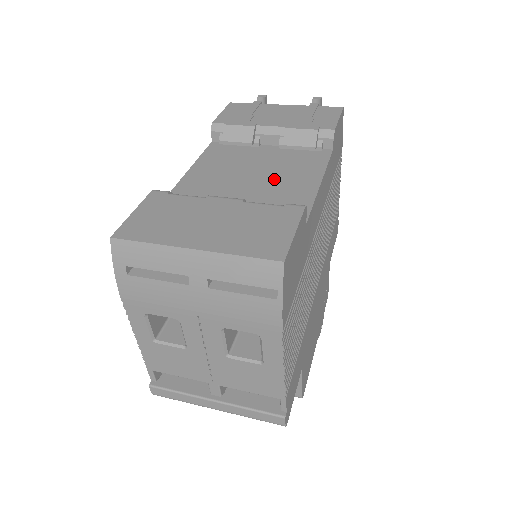
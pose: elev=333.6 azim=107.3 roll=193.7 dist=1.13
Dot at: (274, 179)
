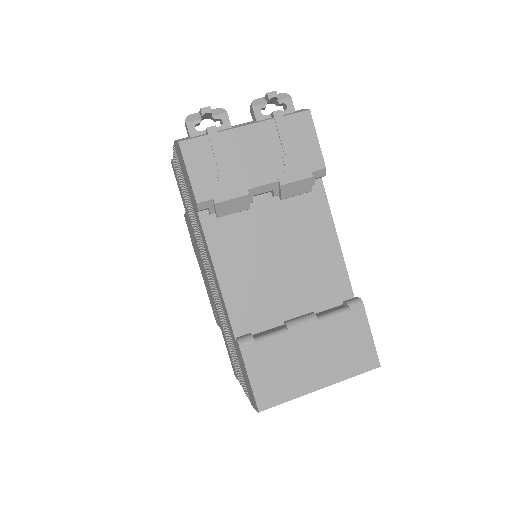
Dot at: (300, 253)
